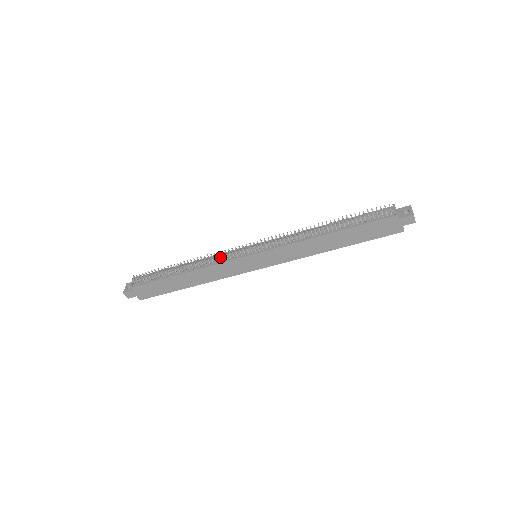
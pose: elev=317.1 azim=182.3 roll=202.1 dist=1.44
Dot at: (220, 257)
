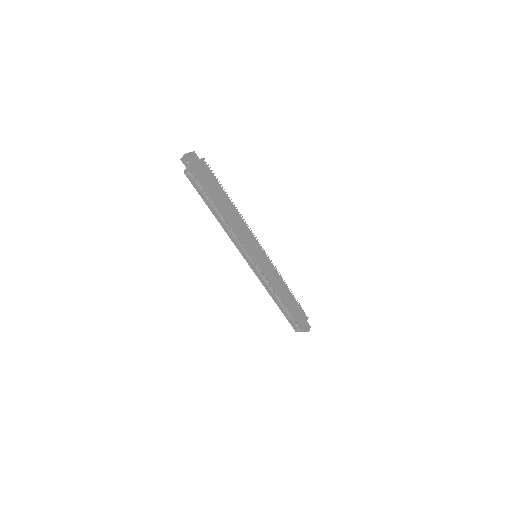
Dot at: occluded
